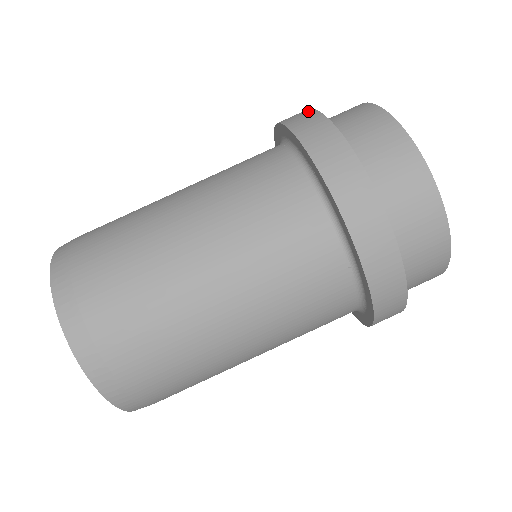
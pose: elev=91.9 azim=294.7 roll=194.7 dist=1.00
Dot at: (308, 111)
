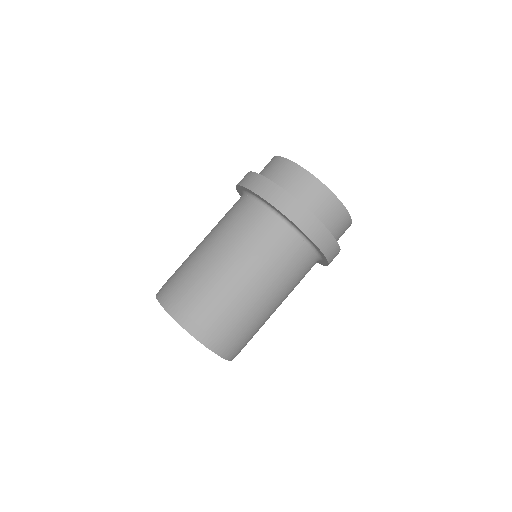
Dot at: (252, 174)
